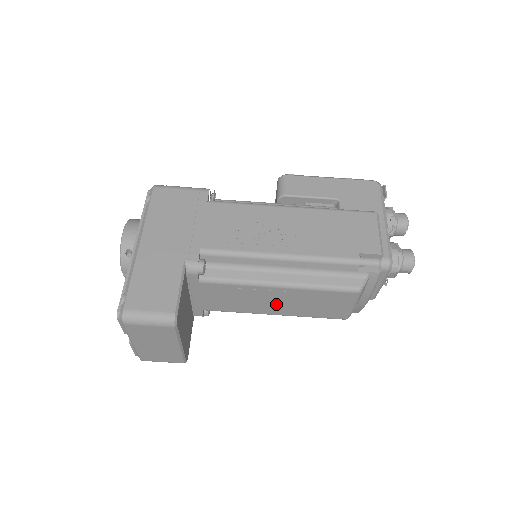
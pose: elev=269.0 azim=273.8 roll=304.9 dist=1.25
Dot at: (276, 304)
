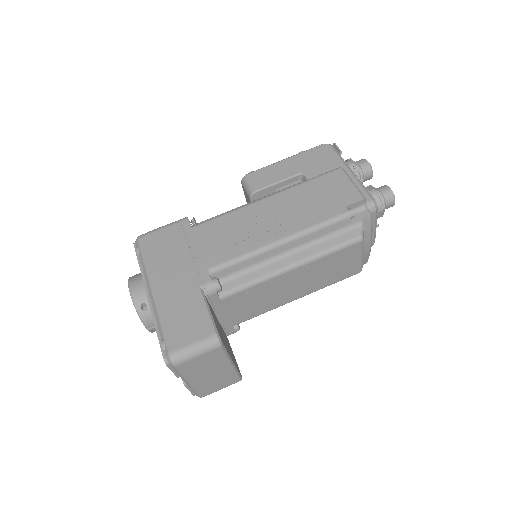
Dot at: (295, 287)
